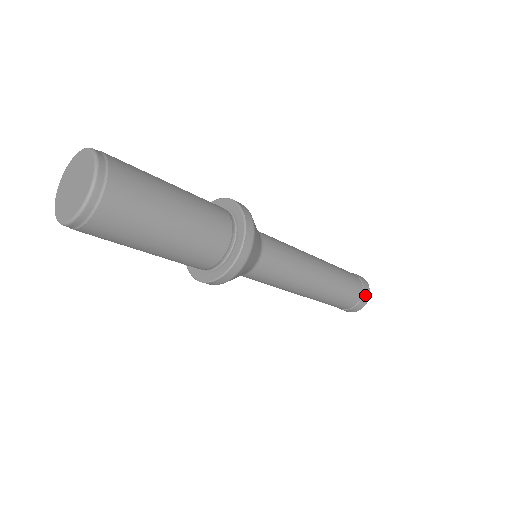
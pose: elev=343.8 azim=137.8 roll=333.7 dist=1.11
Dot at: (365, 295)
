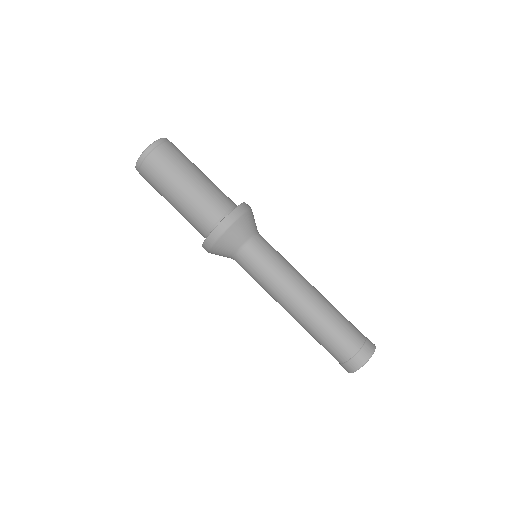
Dot at: (359, 358)
